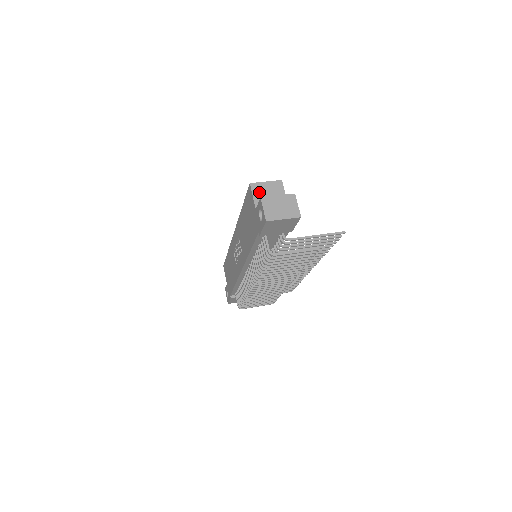
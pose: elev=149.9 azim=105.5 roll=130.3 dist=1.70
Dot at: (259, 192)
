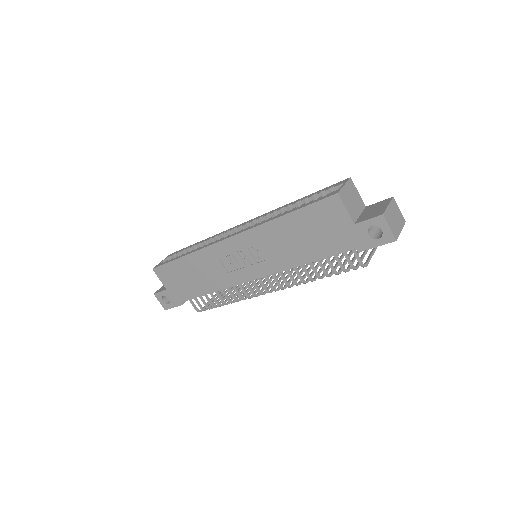
Dot at: (347, 201)
